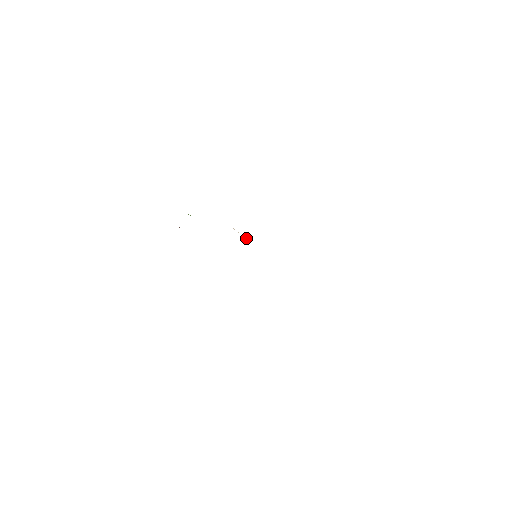
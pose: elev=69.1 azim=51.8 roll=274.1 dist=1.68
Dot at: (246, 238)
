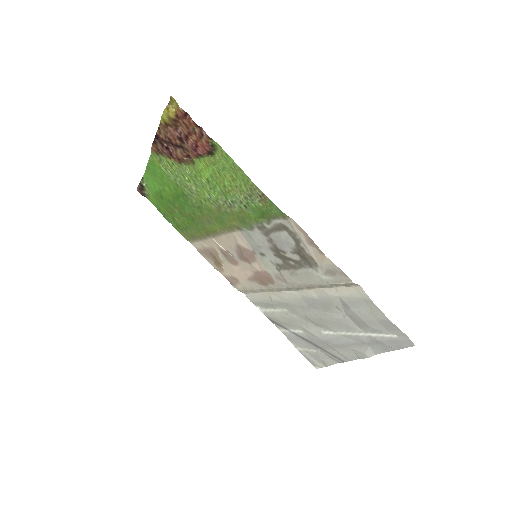
Dot at: (231, 255)
